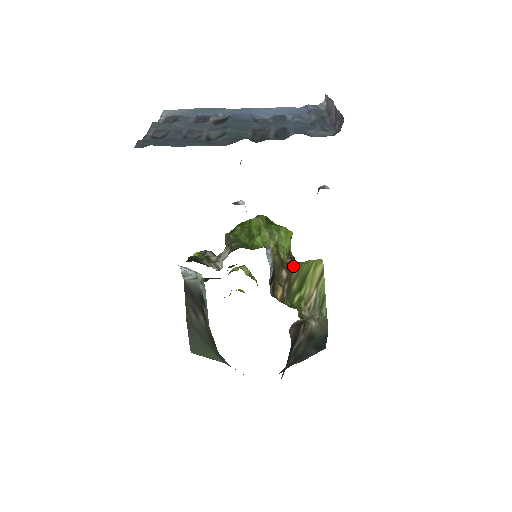
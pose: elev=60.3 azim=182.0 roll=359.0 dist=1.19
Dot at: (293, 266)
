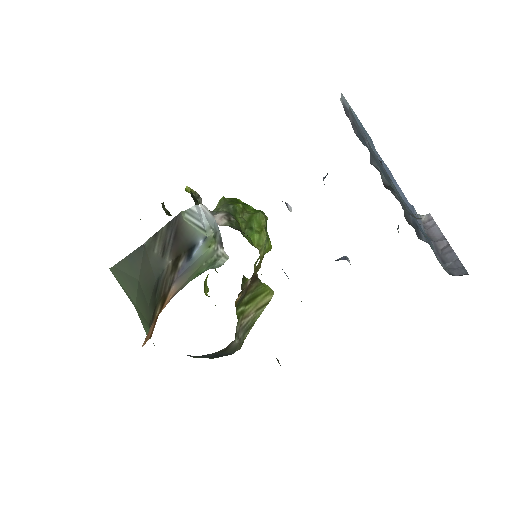
Dot at: (256, 280)
